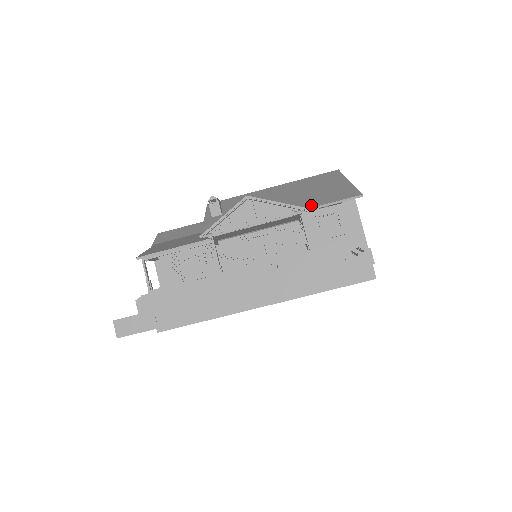
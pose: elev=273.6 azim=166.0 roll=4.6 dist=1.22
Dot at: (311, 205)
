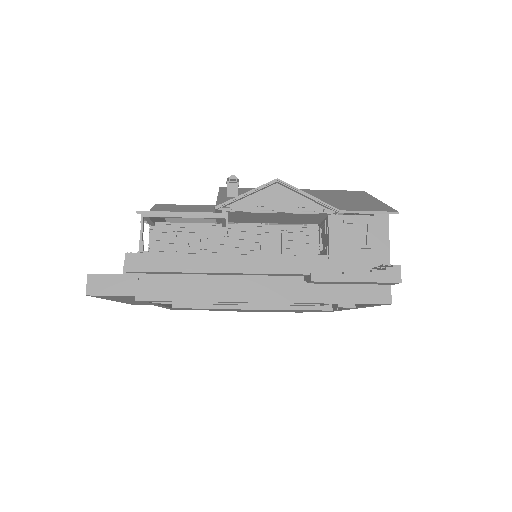
Dot at: (342, 208)
